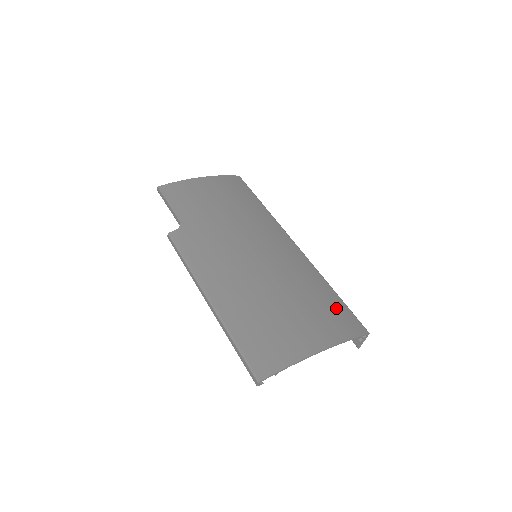
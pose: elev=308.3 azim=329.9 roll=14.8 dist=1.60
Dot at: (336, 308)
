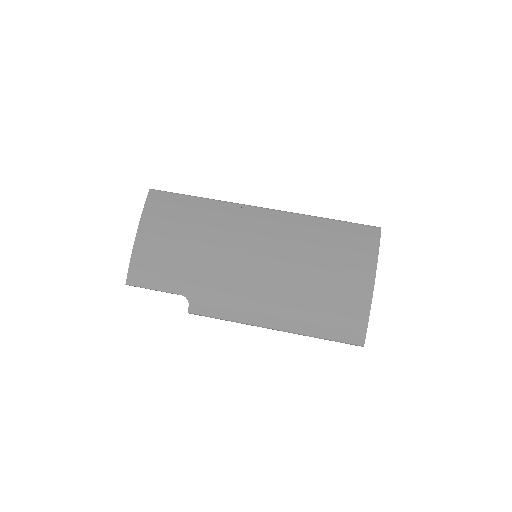
Dot at: (346, 236)
